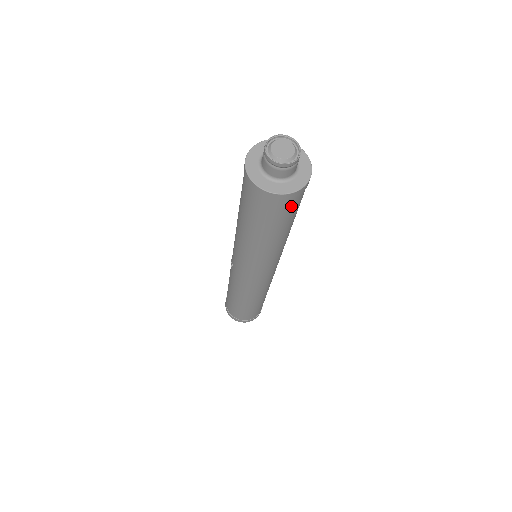
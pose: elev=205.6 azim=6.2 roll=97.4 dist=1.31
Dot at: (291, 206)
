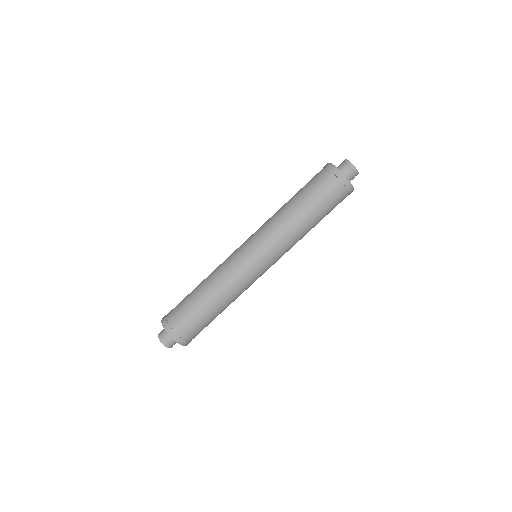
Dot at: (334, 189)
